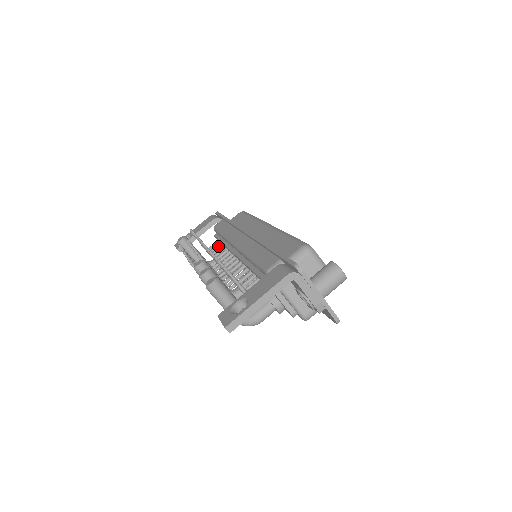
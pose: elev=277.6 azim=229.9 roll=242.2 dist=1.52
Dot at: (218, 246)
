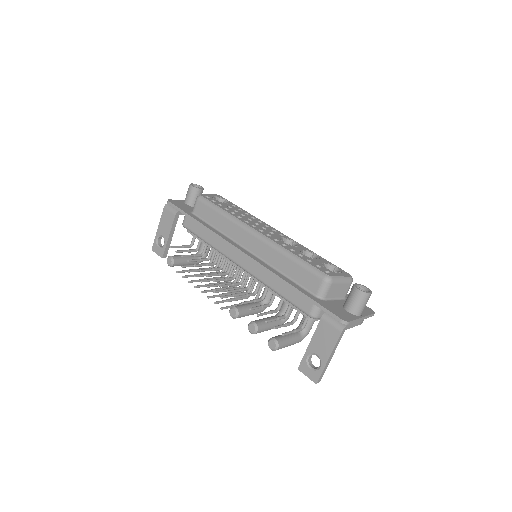
Dot at: occluded
